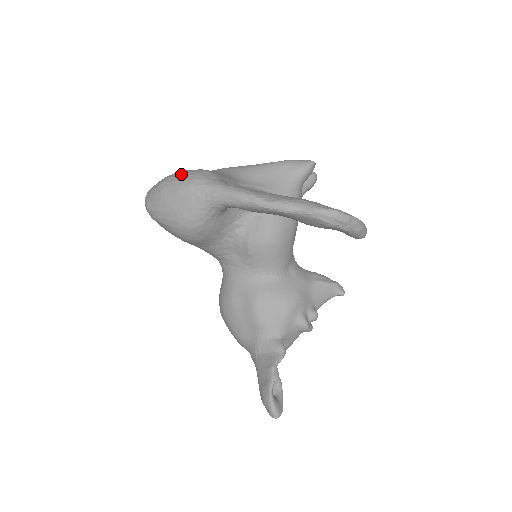
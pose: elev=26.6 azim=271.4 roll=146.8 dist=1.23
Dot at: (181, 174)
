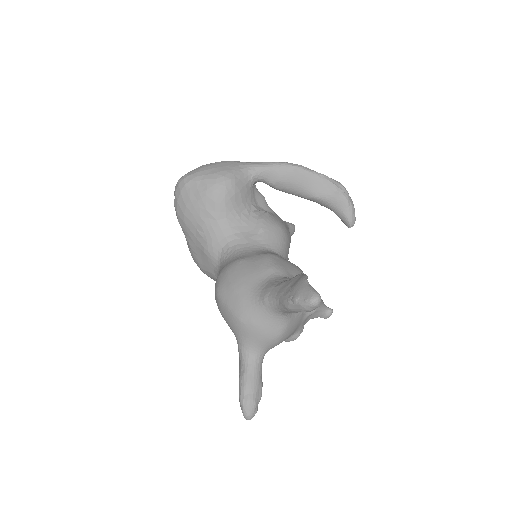
Dot at: occluded
